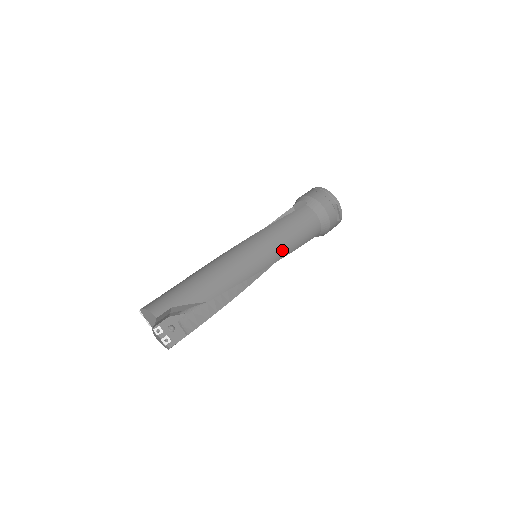
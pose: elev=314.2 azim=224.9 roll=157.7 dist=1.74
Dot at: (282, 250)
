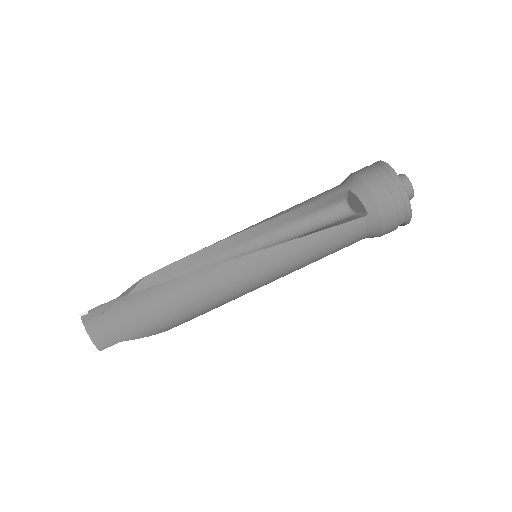
Dot at: occluded
